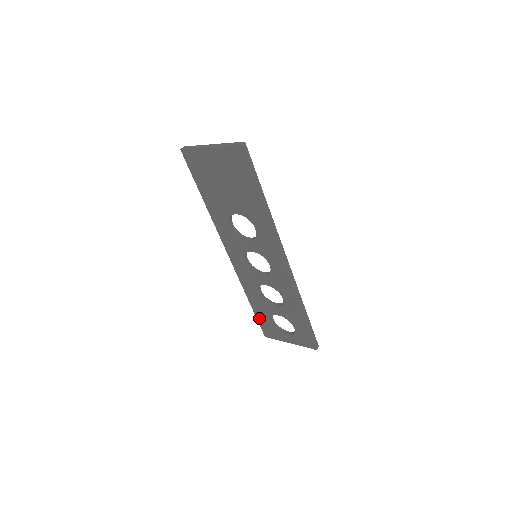
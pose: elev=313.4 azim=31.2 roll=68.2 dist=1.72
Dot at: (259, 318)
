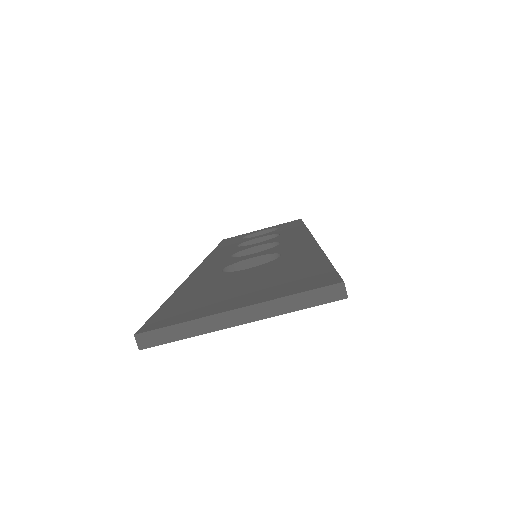
Dot at: occluded
